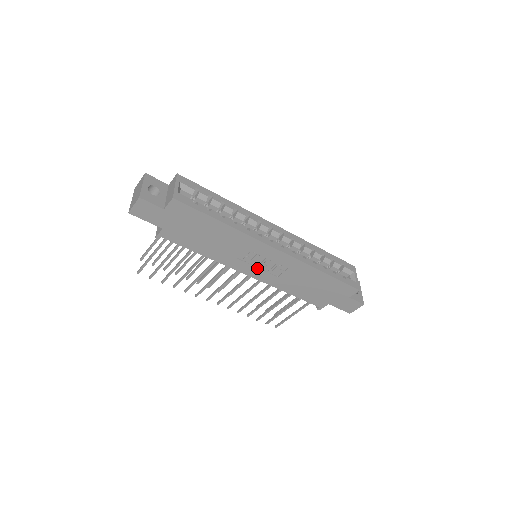
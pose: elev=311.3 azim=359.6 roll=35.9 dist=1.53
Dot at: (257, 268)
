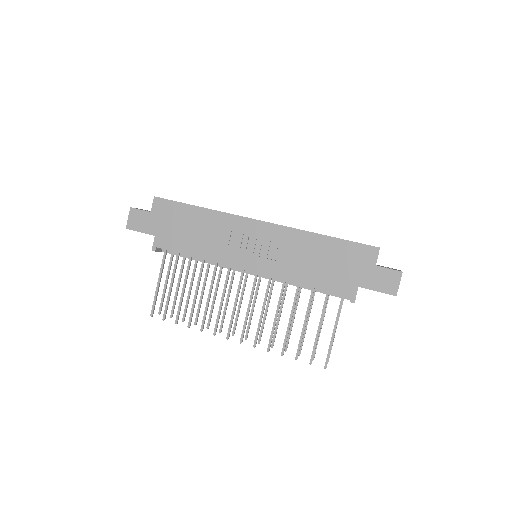
Dot at: (253, 256)
